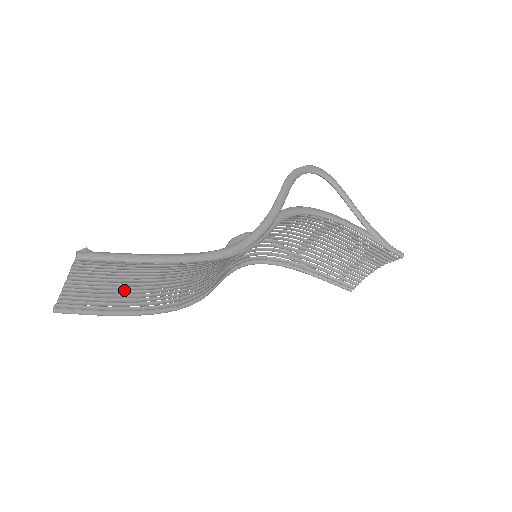
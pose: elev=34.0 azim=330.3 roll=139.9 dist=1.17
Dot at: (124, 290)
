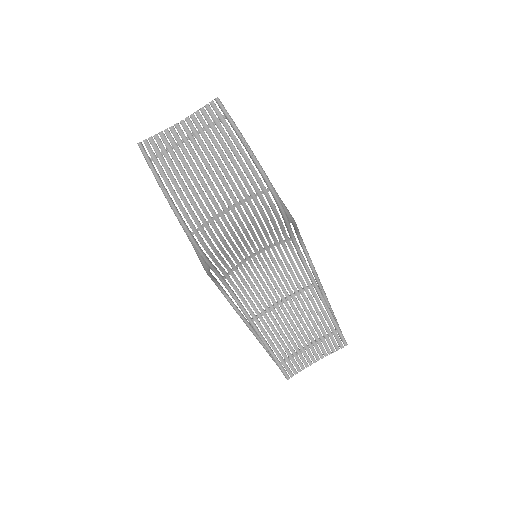
Dot at: occluded
